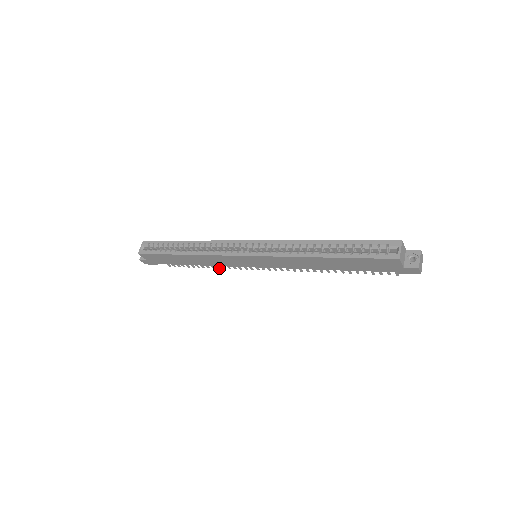
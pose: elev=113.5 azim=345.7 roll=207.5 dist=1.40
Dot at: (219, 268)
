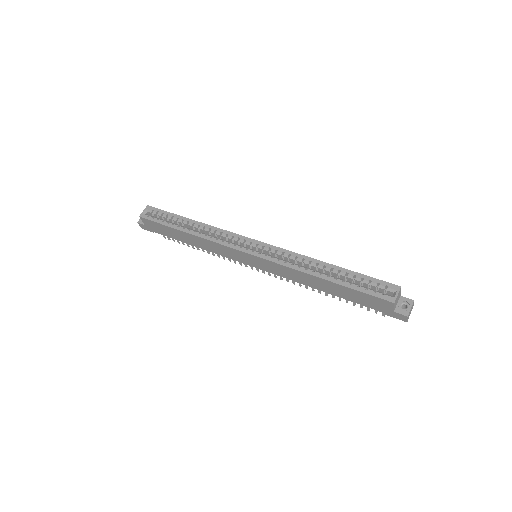
Dot at: (214, 255)
